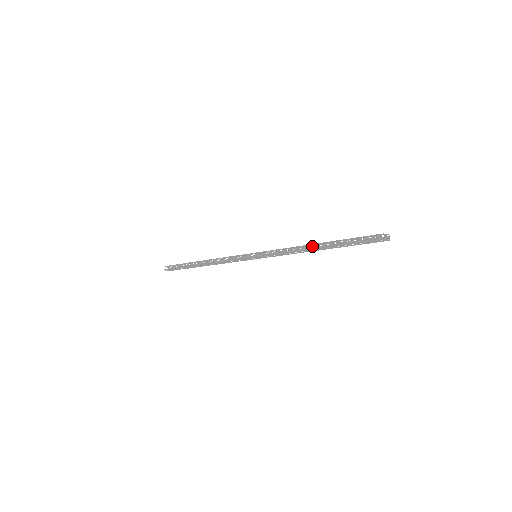
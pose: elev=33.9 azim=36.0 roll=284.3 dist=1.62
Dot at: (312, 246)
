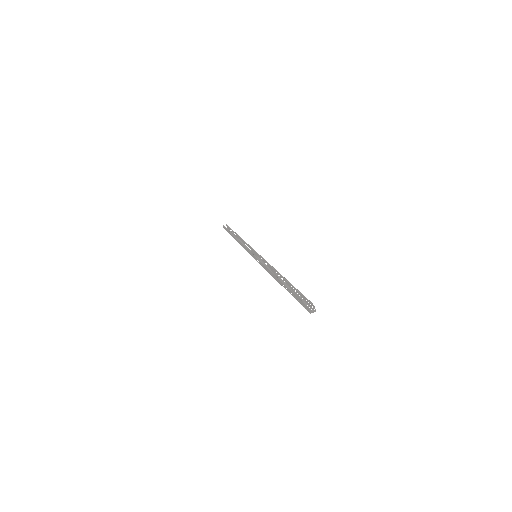
Dot at: (281, 277)
